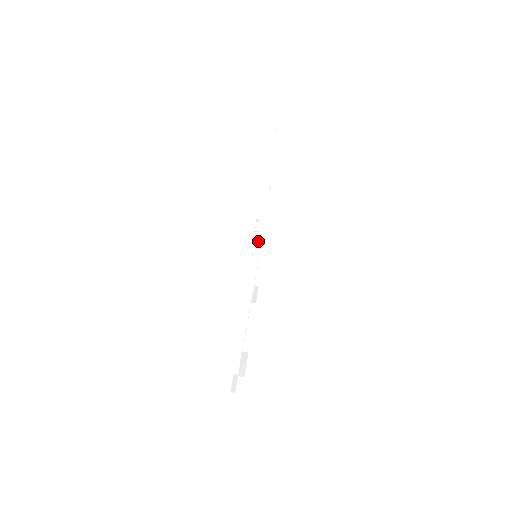
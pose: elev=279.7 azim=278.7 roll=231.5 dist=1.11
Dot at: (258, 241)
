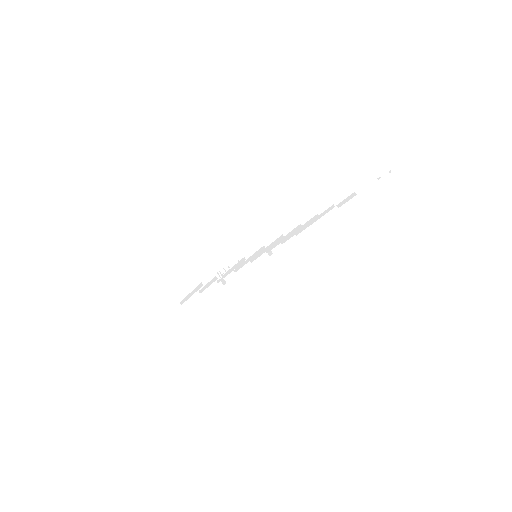
Dot at: occluded
